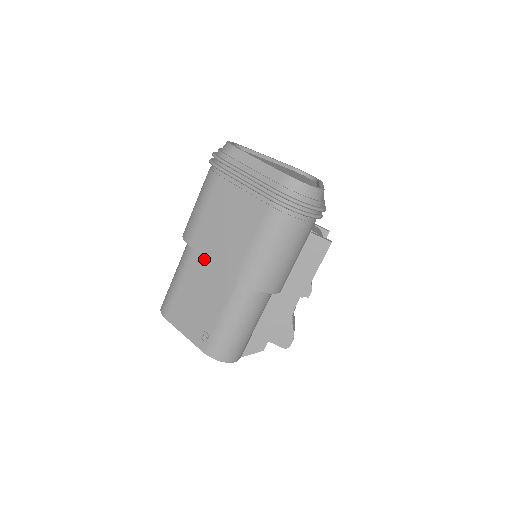
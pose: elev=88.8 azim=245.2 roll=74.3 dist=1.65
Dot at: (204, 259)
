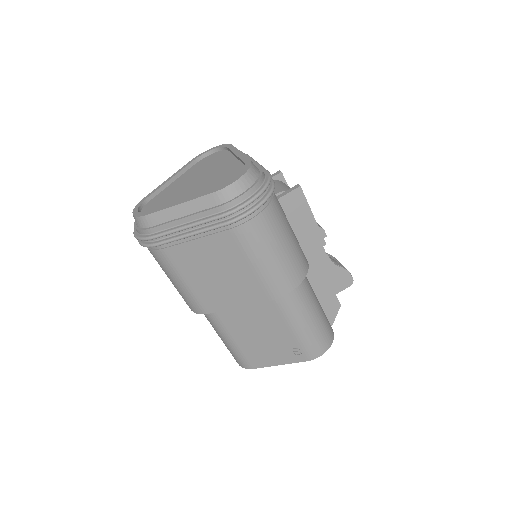
Dot at: (229, 309)
